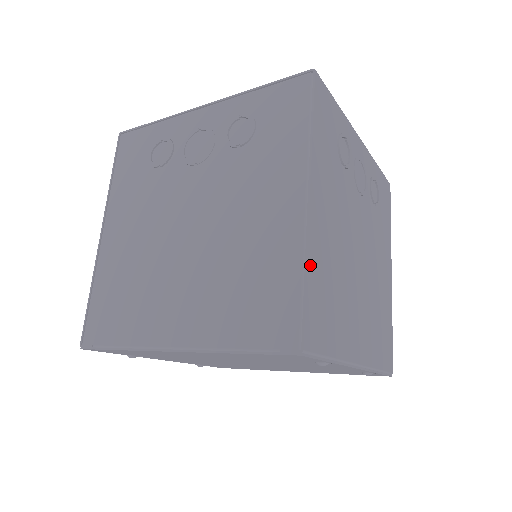
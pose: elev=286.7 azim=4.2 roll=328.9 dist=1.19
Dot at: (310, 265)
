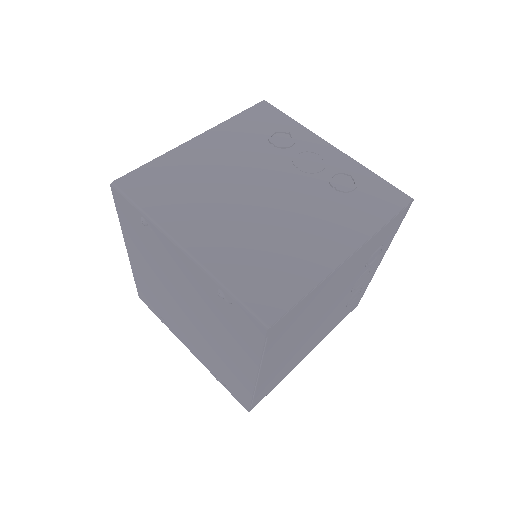
Dot at: (163, 159)
